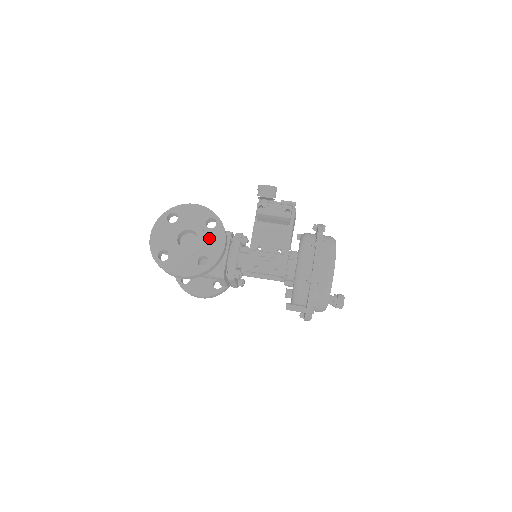
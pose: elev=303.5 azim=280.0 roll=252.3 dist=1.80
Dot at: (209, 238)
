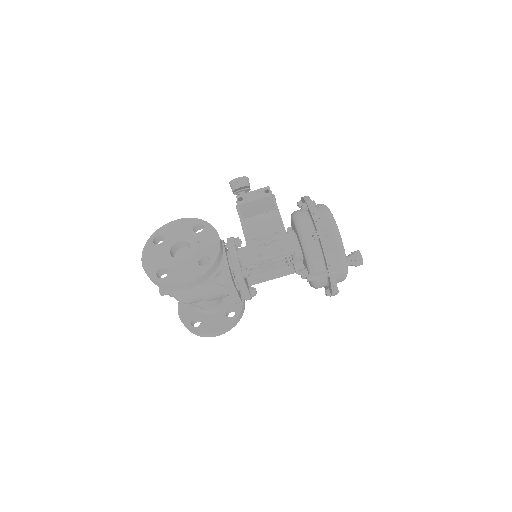
Dot at: (202, 240)
